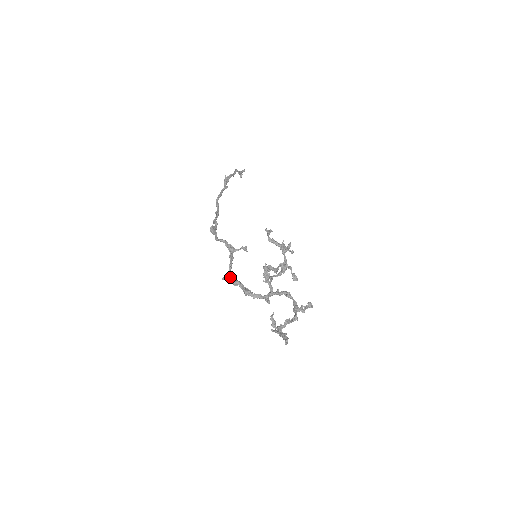
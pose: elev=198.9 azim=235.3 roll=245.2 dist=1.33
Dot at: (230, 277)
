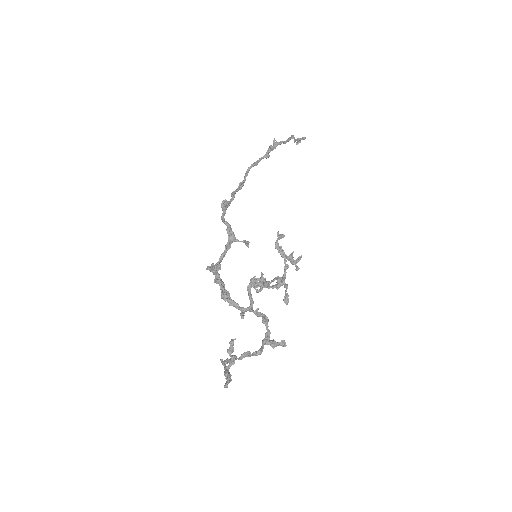
Dot at: (216, 269)
